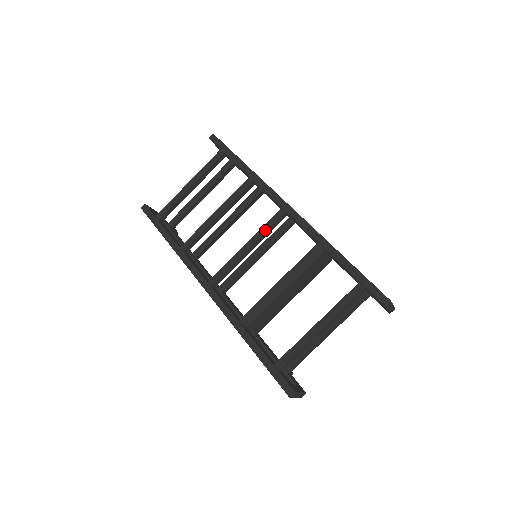
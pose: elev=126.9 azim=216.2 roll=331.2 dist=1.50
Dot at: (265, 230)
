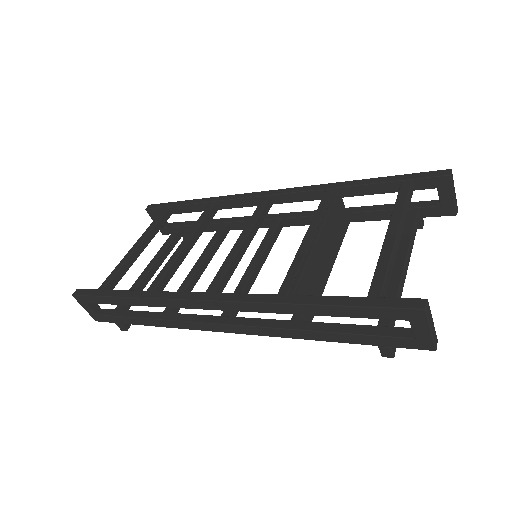
Dot at: (255, 218)
